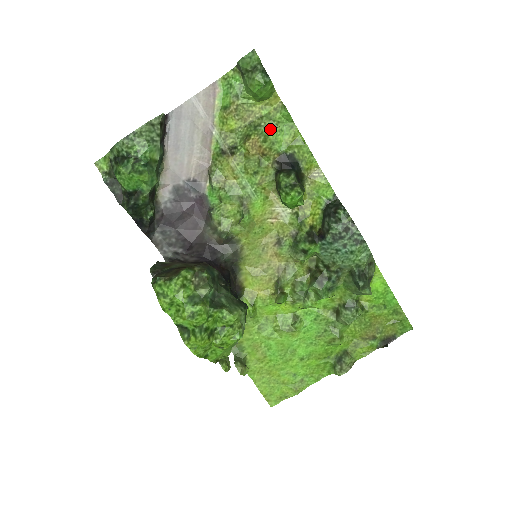
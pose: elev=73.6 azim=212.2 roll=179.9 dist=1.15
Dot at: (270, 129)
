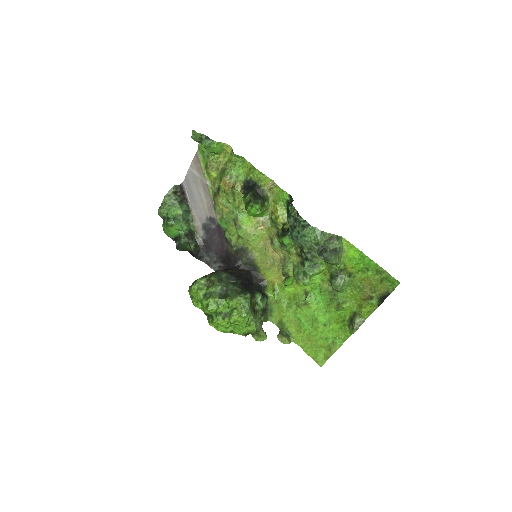
Dot at: (232, 168)
